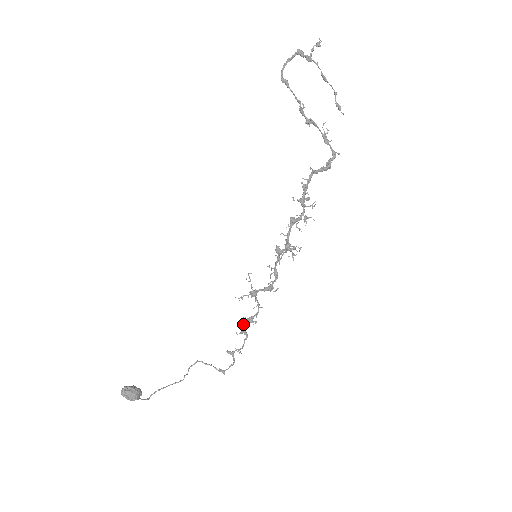
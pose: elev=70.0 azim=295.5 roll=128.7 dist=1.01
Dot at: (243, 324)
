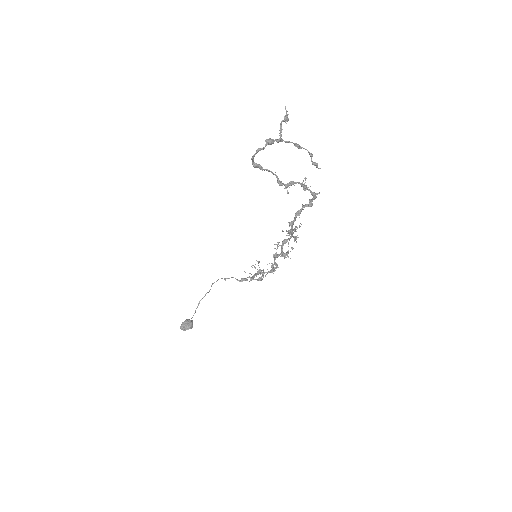
Dot at: occluded
